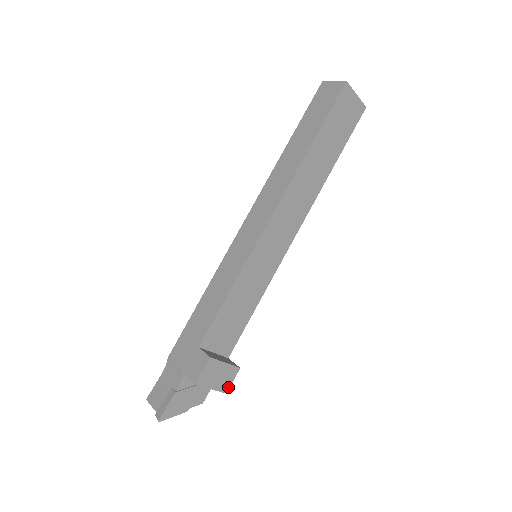
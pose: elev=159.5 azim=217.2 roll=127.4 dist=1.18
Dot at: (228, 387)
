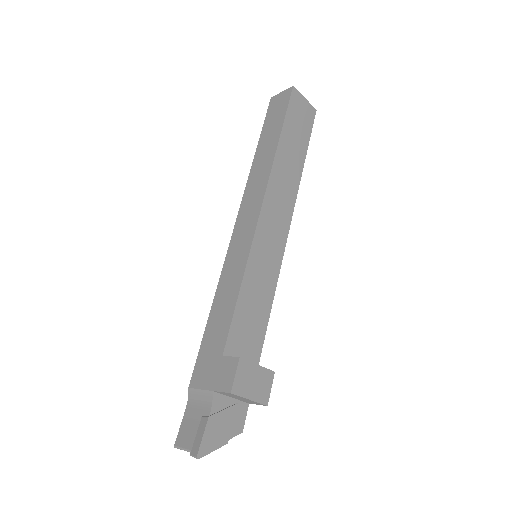
Dot at: (267, 397)
